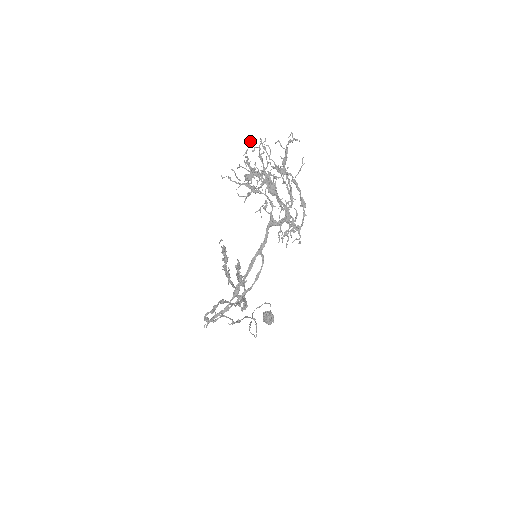
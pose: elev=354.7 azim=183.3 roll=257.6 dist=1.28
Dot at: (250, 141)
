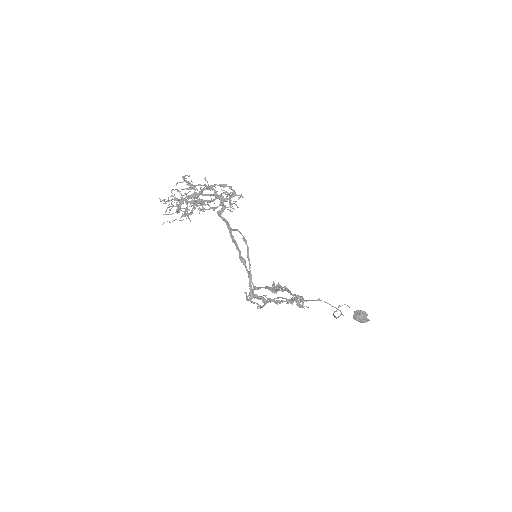
Dot at: occluded
